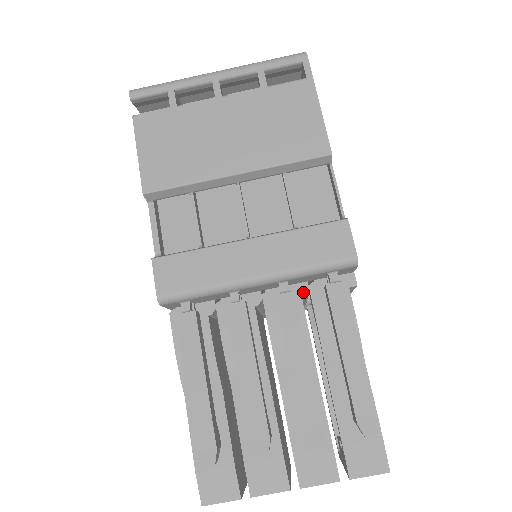
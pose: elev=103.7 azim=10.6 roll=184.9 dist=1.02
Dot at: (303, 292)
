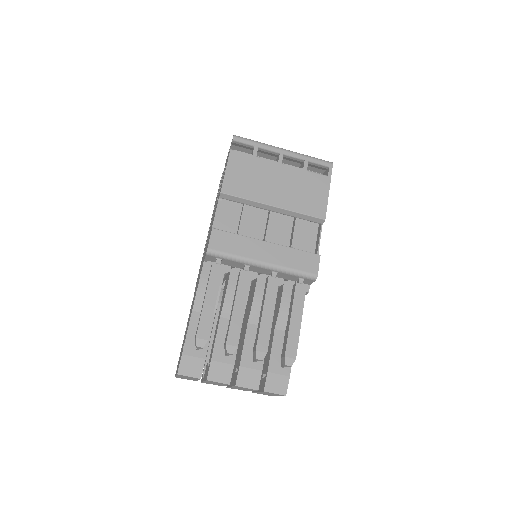
Dot at: (280, 283)
